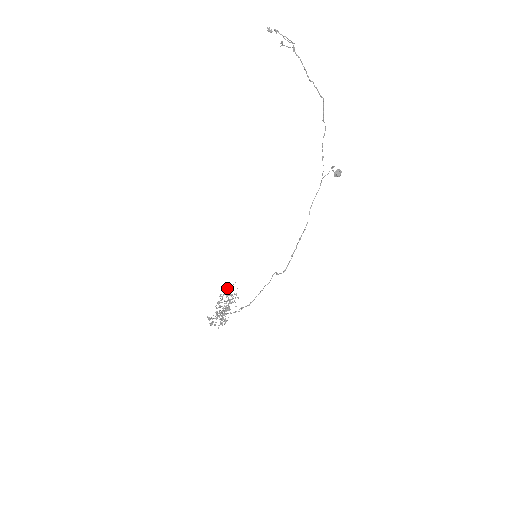
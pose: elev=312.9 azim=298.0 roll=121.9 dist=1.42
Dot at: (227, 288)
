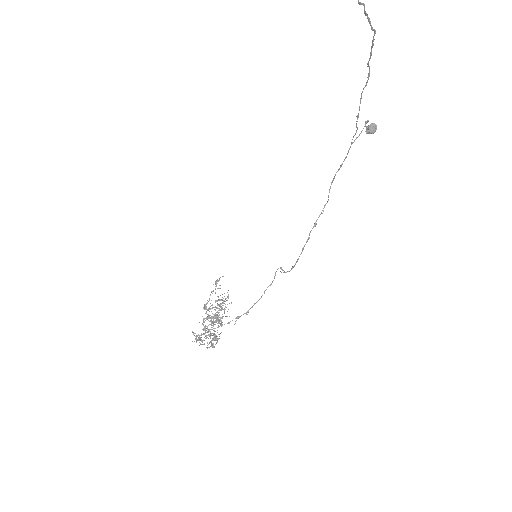
Dot at: (215, 284)
